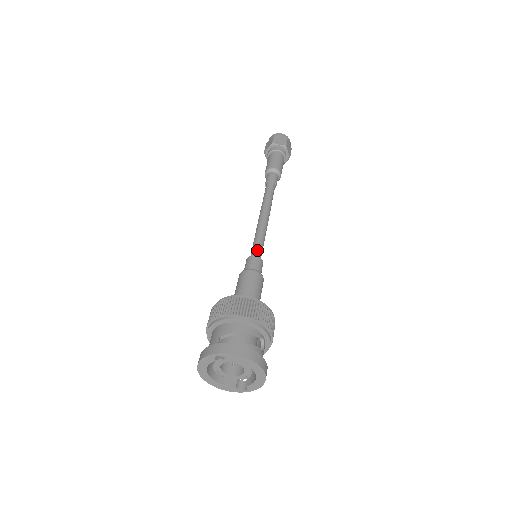
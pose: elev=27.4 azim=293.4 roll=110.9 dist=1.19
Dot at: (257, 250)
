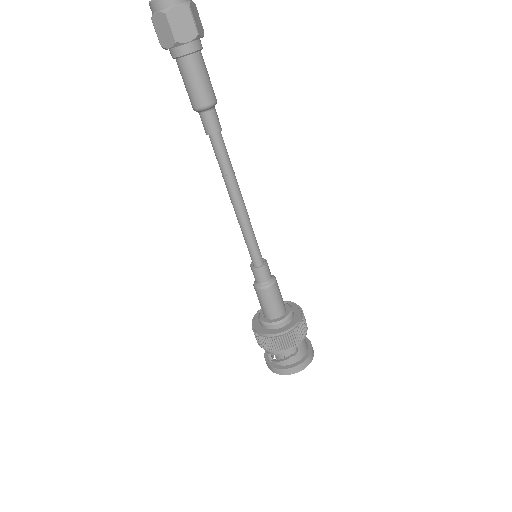
Dot at: (252, 257)
